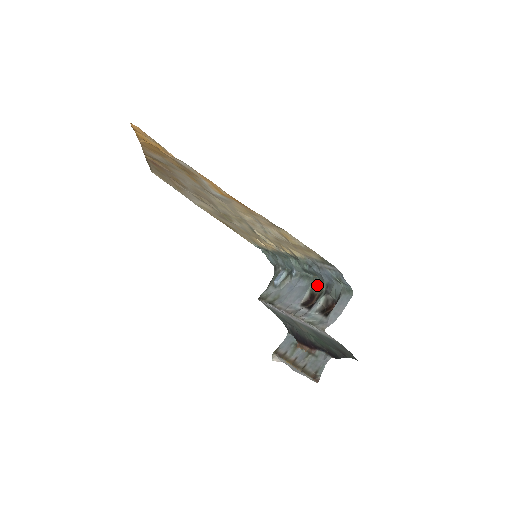
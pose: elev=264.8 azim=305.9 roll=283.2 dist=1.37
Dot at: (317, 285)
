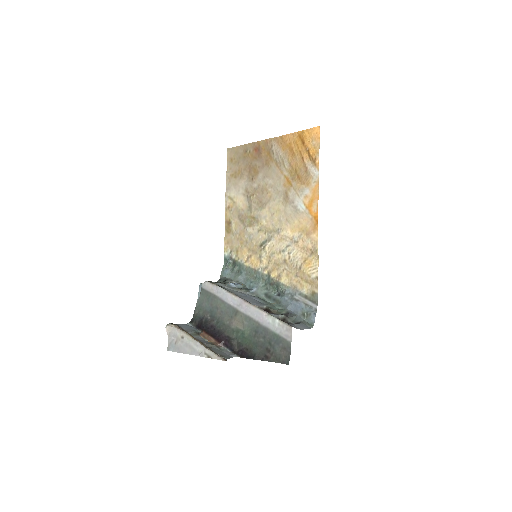
Dot at: (275, 308)
